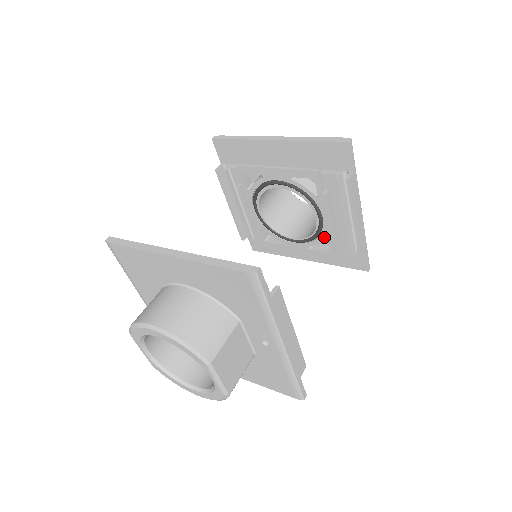
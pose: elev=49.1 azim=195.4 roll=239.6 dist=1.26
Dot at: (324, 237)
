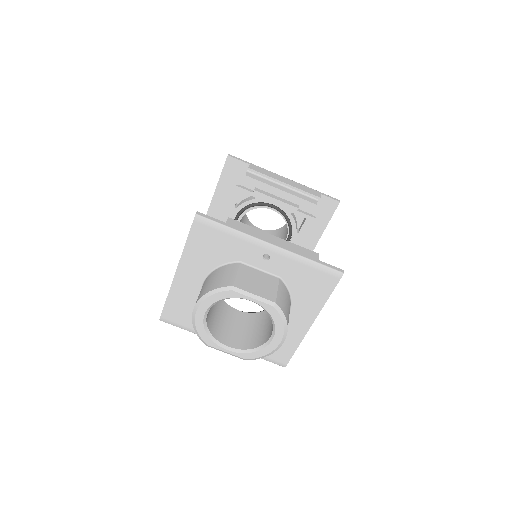
Dot at: (291, 214)
